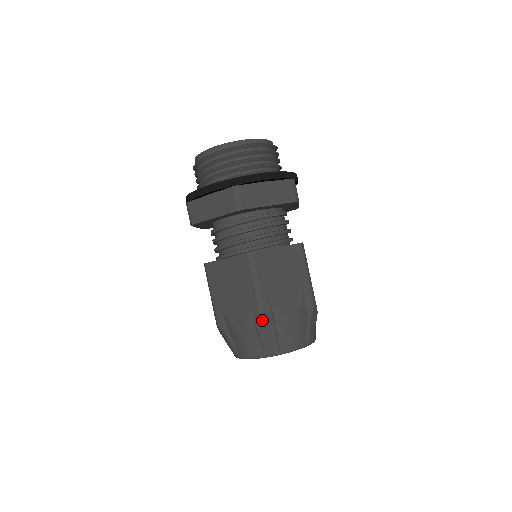
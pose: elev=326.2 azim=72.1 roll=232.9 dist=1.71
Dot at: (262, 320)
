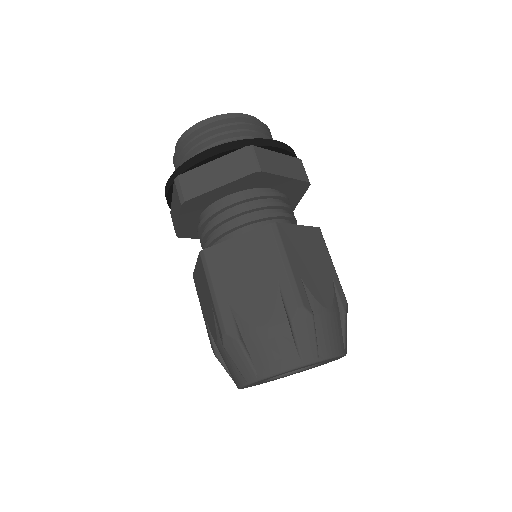
Dot at: (298, 306)
